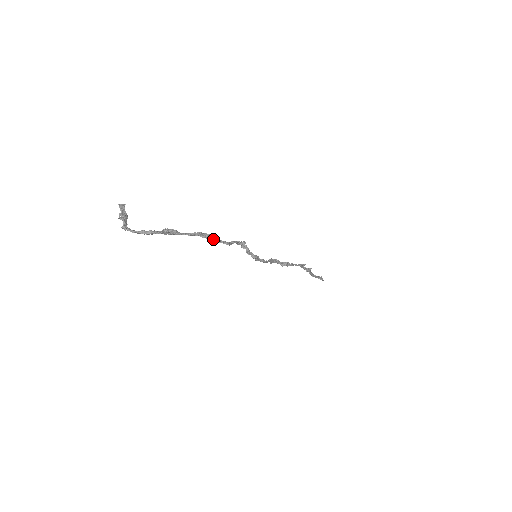
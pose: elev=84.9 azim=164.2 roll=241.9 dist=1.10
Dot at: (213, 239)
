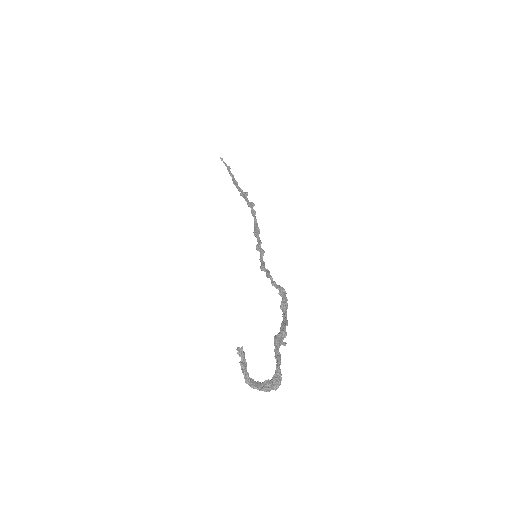
Dot at: (285, 325)
